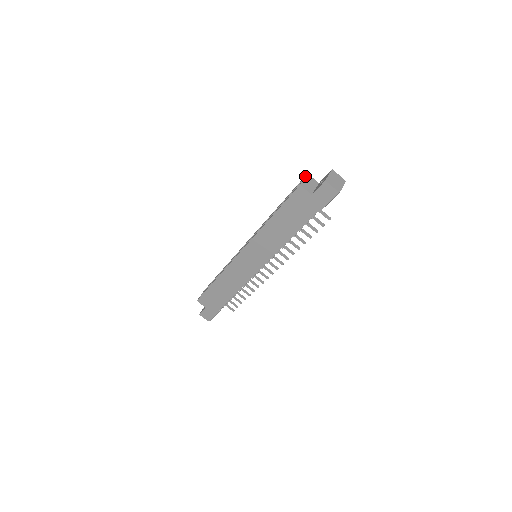
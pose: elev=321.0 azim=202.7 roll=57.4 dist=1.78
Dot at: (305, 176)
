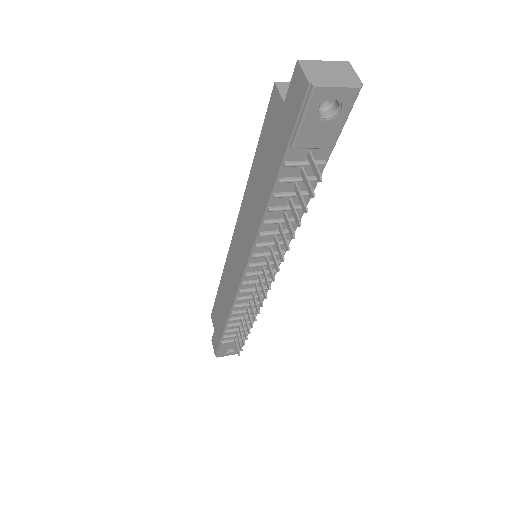
Dot at: occluded
